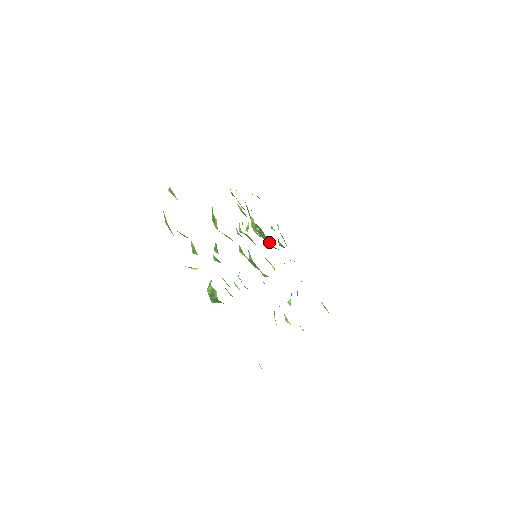
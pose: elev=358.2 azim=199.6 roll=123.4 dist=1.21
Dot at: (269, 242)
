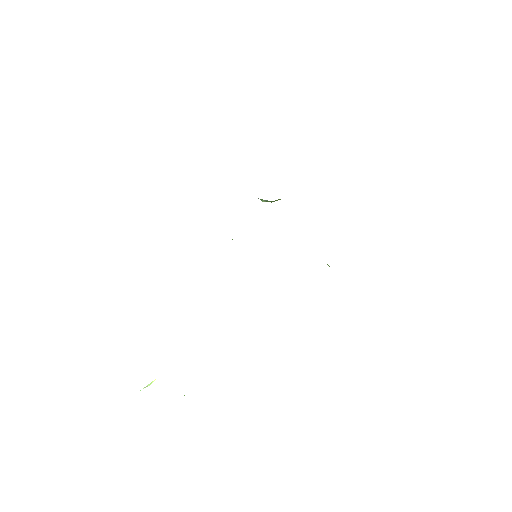
Dot at: occluded
